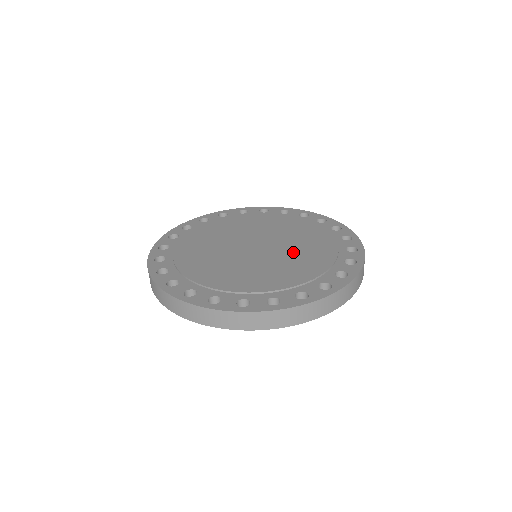
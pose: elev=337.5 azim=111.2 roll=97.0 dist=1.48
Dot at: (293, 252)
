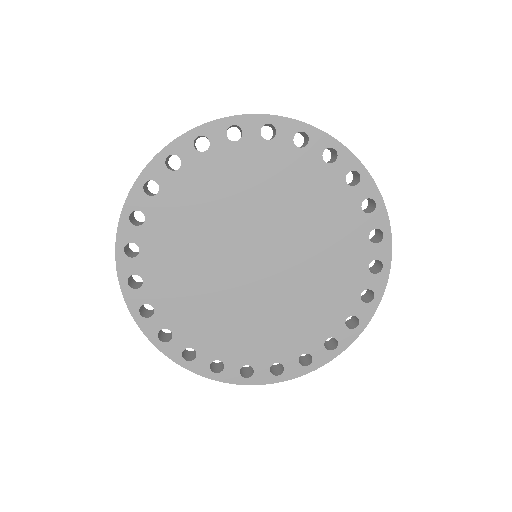
Dot at: occluded
